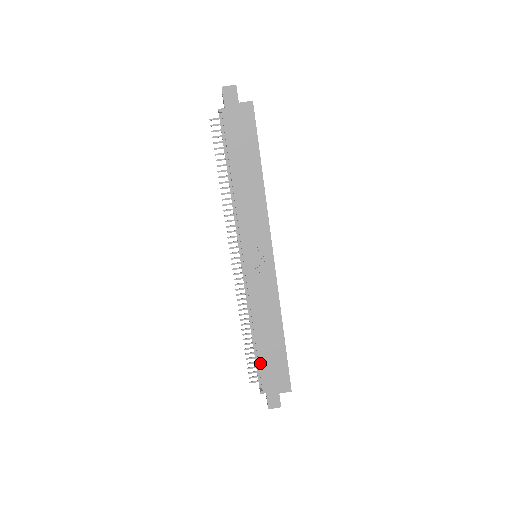
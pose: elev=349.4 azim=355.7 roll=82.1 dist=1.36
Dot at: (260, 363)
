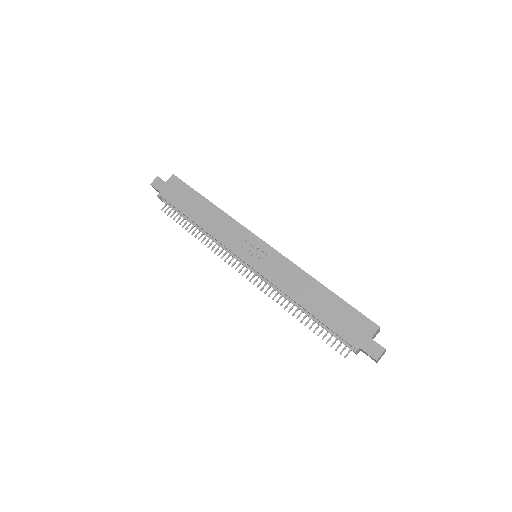
Dot at: (329, 326)
